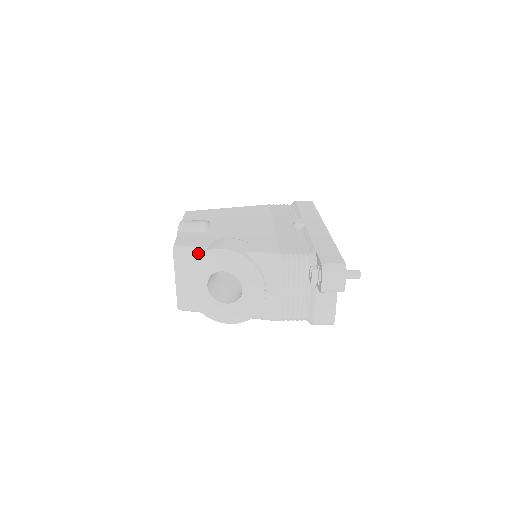
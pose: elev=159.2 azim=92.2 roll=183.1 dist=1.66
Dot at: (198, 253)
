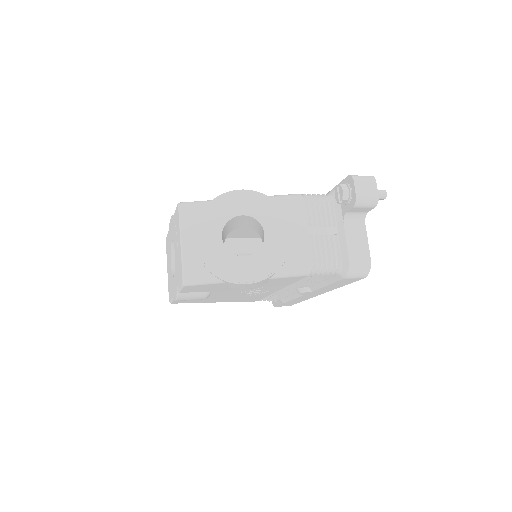
Dot at: (209, 203)
